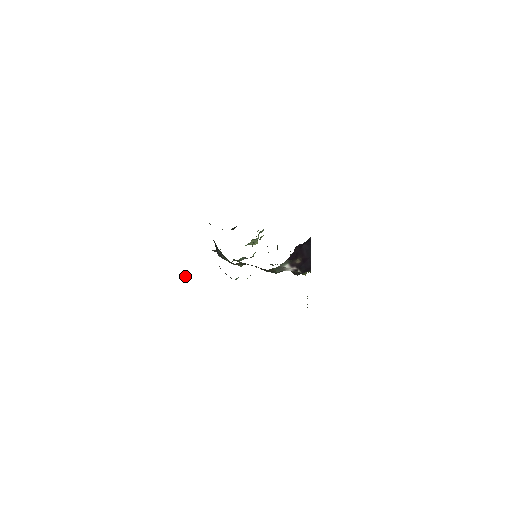
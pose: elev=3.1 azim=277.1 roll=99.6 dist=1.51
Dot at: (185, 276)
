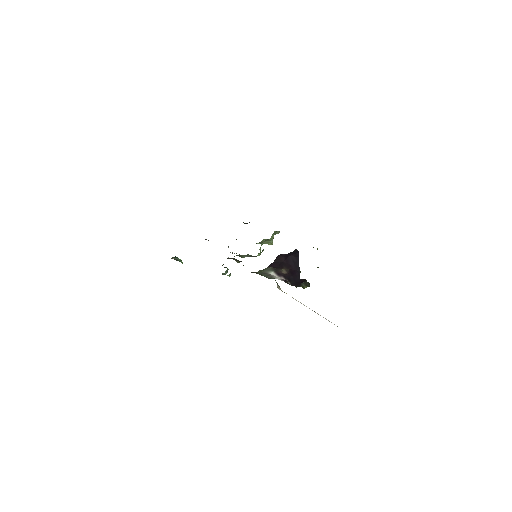
Dot at: (173, 257)
